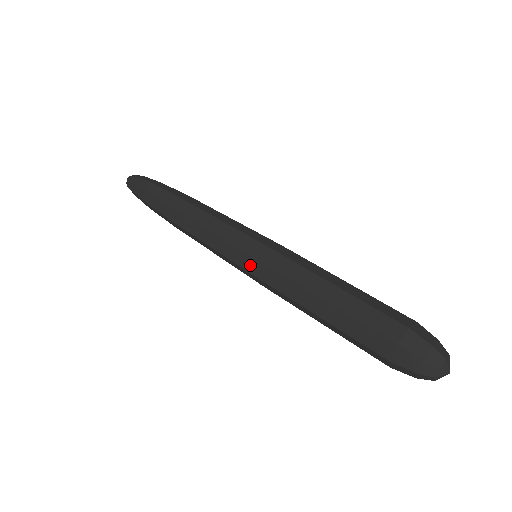
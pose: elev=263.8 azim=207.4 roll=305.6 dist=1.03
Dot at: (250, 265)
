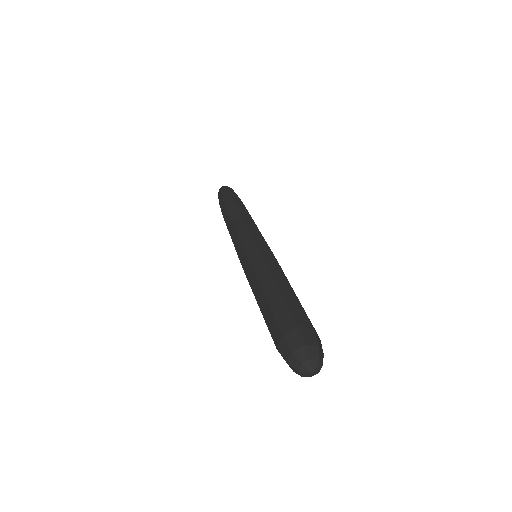
Dot at: (243, 258)
